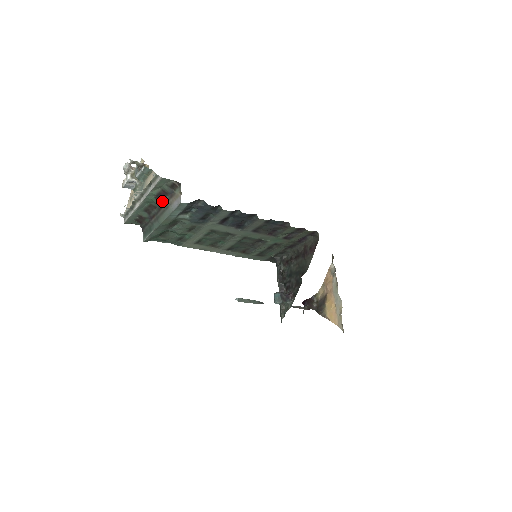
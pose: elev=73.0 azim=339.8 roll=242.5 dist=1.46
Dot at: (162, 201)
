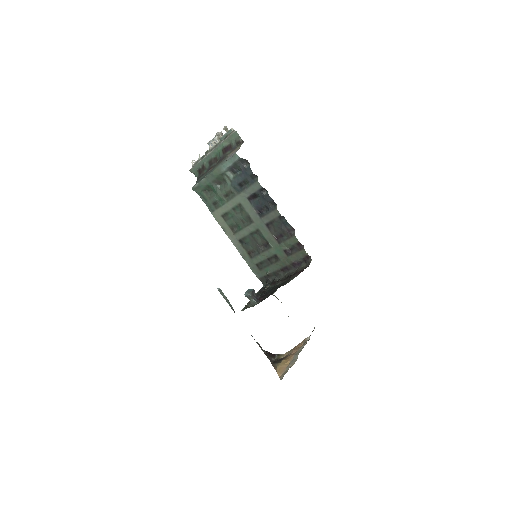
Dot at: (225, 154)
